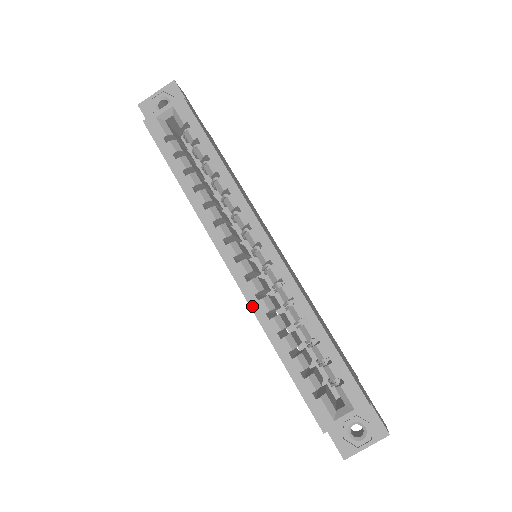
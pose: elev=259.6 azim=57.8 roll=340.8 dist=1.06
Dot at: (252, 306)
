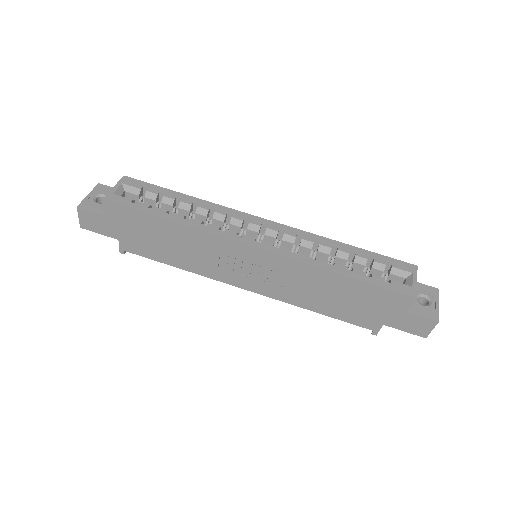
Dot at: (297, 259)
